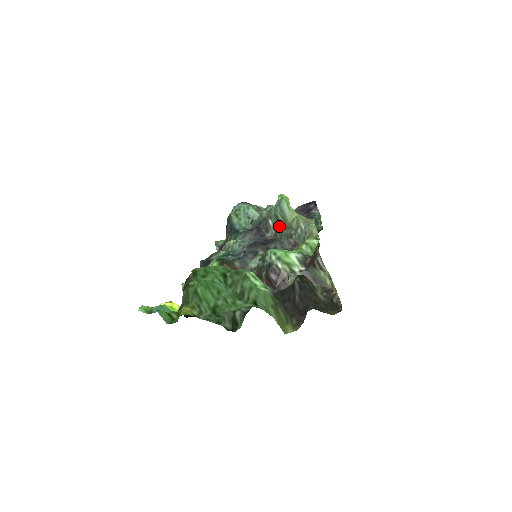
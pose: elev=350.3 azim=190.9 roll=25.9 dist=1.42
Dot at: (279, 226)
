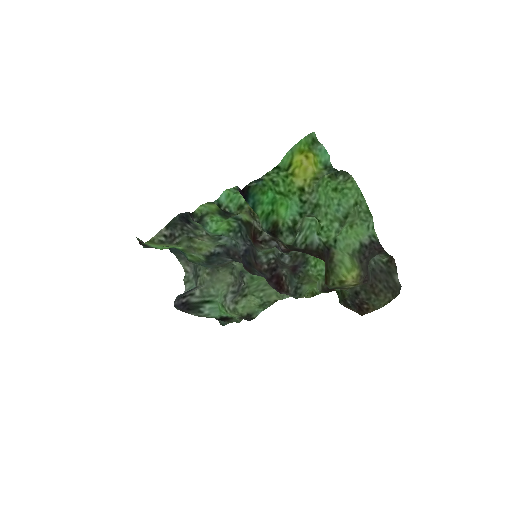
Dot at: occluded
